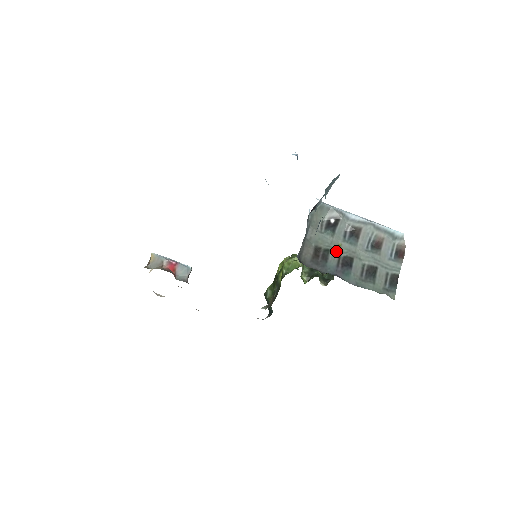
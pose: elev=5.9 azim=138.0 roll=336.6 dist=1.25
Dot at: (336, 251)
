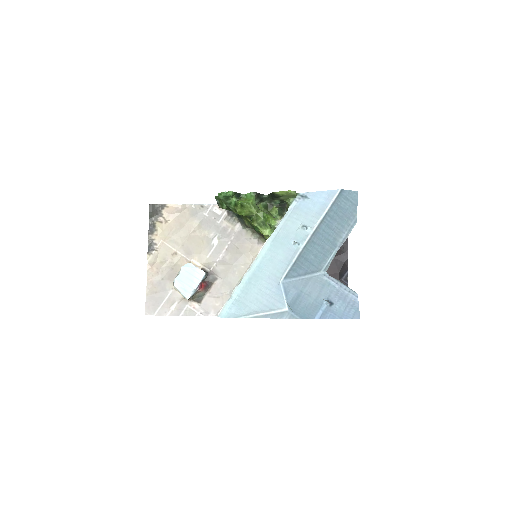
Dot at: occluded
